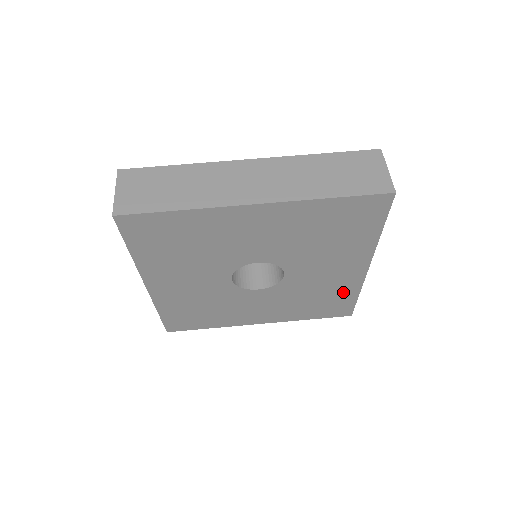
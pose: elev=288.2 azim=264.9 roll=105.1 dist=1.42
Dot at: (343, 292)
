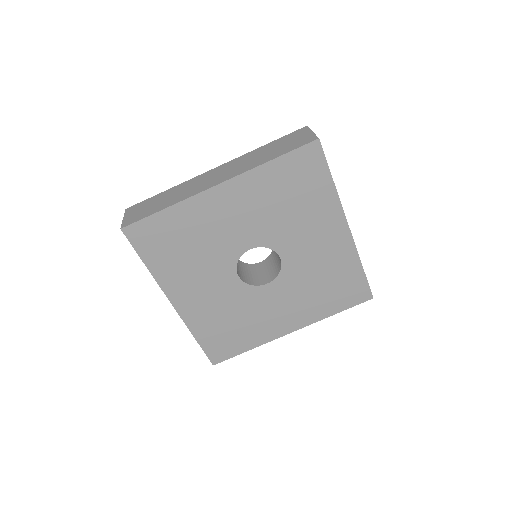
Dot at: (345, 267)
